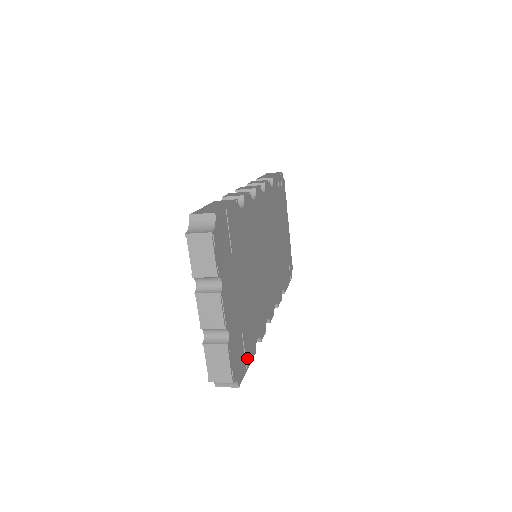
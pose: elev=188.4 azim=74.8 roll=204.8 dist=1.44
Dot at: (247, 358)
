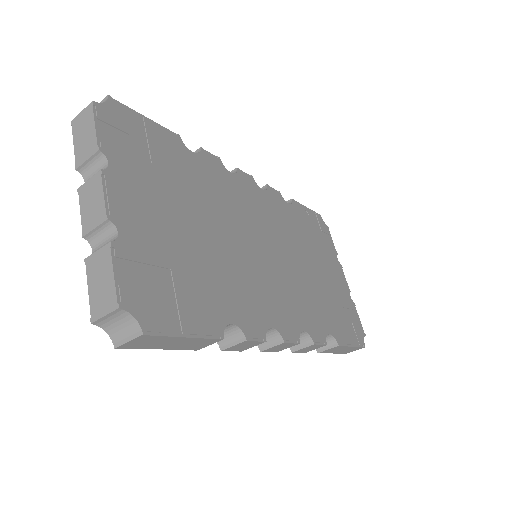
Dot at: (186, 319)
